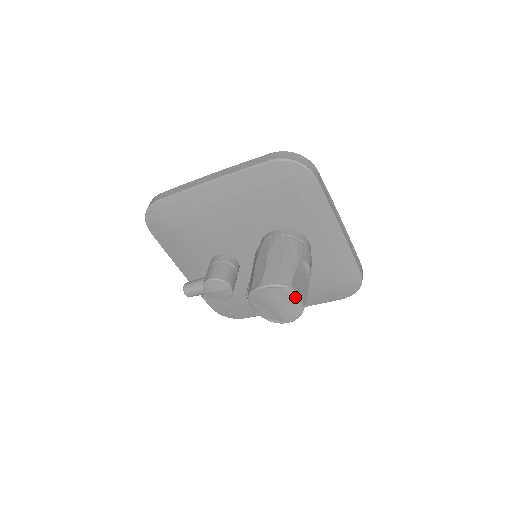
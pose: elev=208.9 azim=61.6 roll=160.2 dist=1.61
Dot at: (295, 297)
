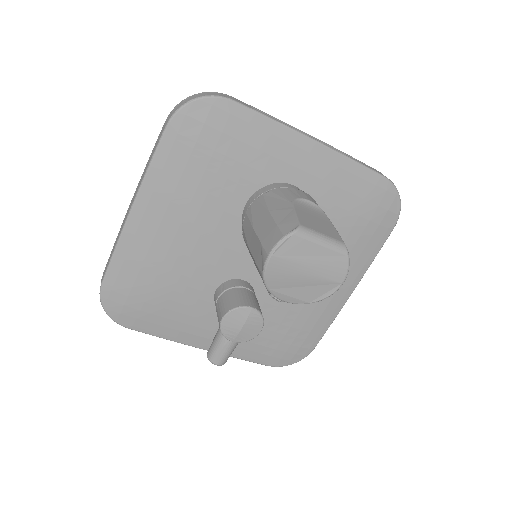
Dot at: (320, 238)
